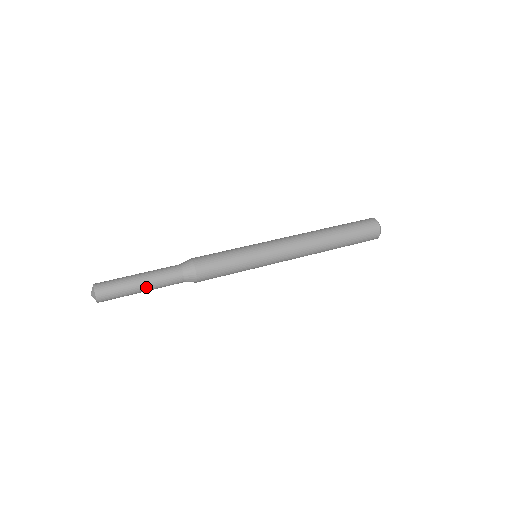
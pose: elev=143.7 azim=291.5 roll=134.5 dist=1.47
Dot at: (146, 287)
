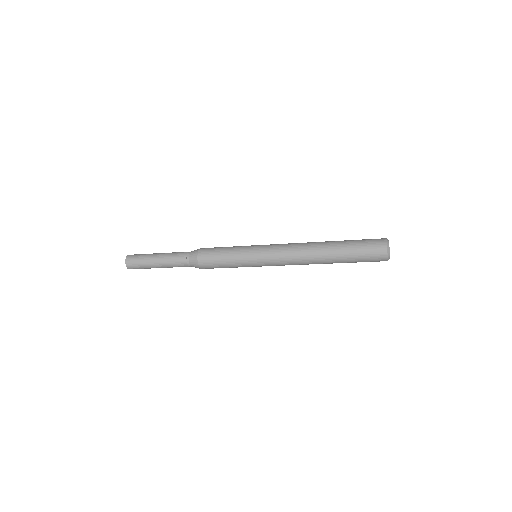
Dot at: (162, 254)
